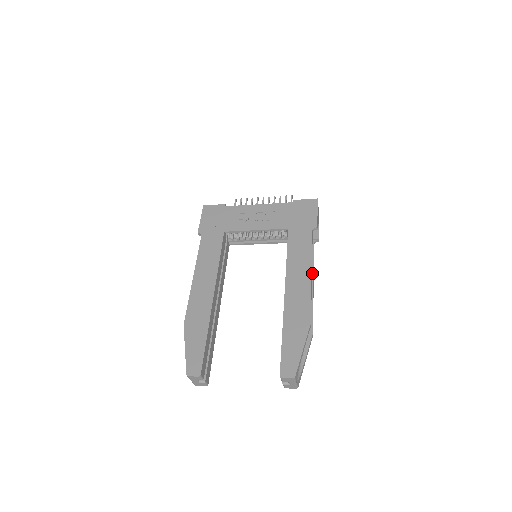
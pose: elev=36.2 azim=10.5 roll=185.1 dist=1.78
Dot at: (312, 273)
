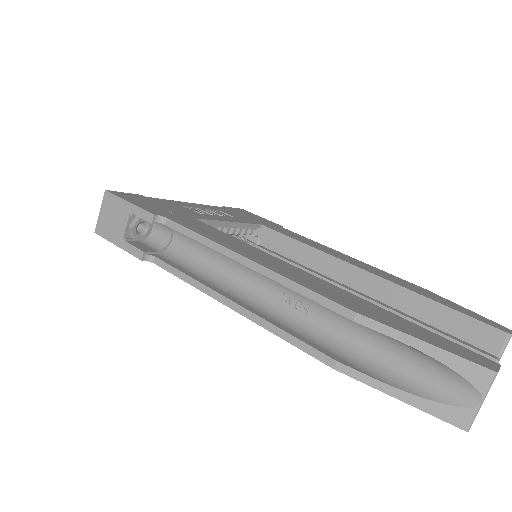
Dot at: occluded
